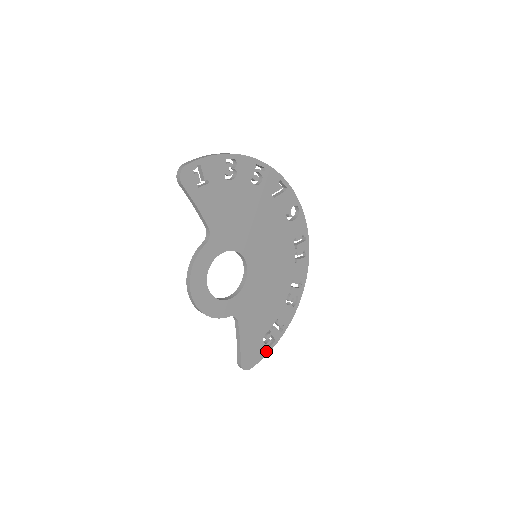
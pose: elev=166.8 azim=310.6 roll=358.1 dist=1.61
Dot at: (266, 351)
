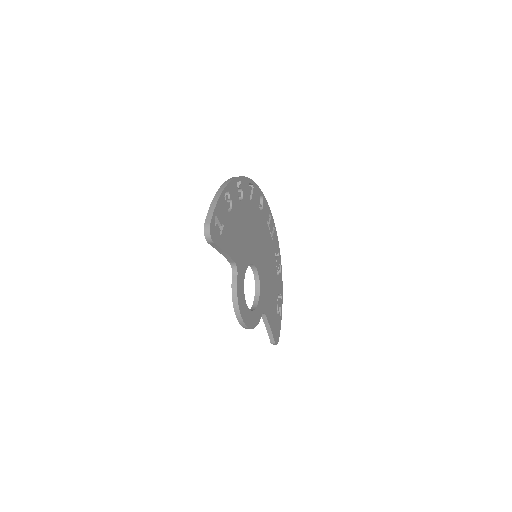
Dot at: (280, 319)
